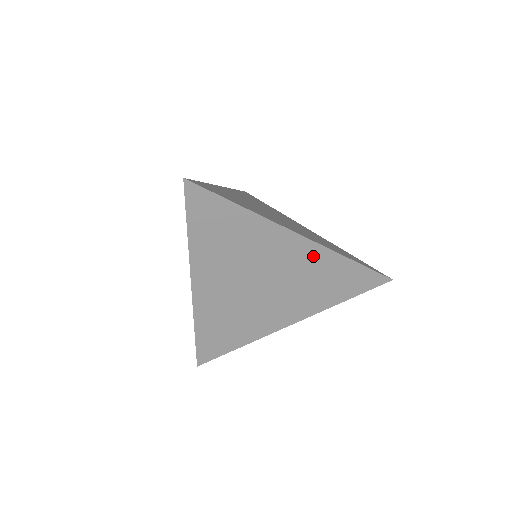
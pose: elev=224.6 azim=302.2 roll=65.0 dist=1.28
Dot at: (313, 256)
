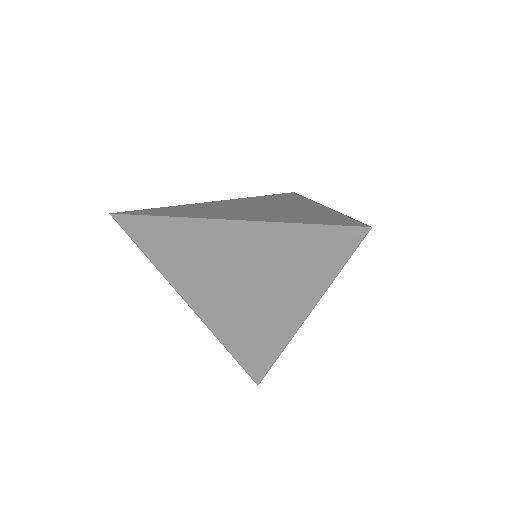
Dot at: (258, 236)
